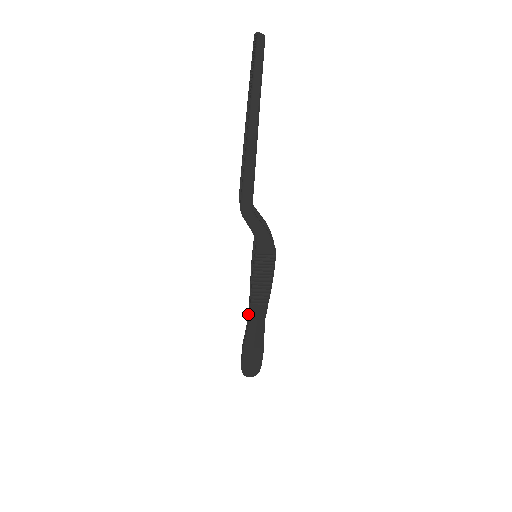
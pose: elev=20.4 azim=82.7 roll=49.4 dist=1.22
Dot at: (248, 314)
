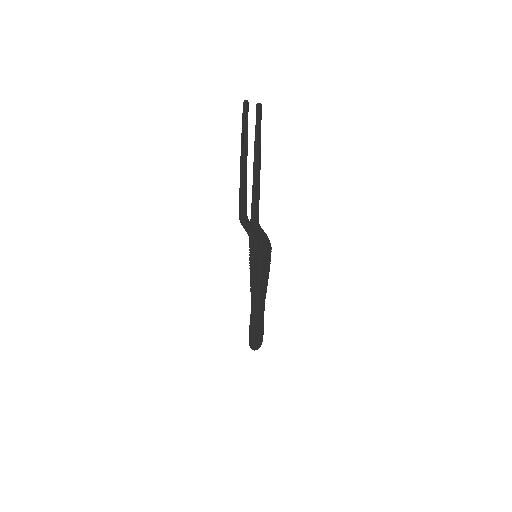
Dot at: (251, 302)
